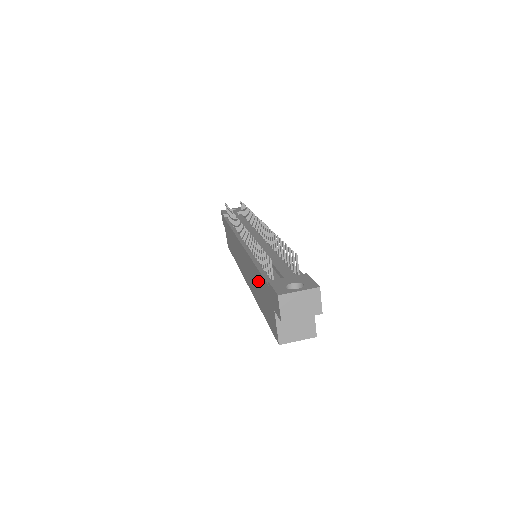
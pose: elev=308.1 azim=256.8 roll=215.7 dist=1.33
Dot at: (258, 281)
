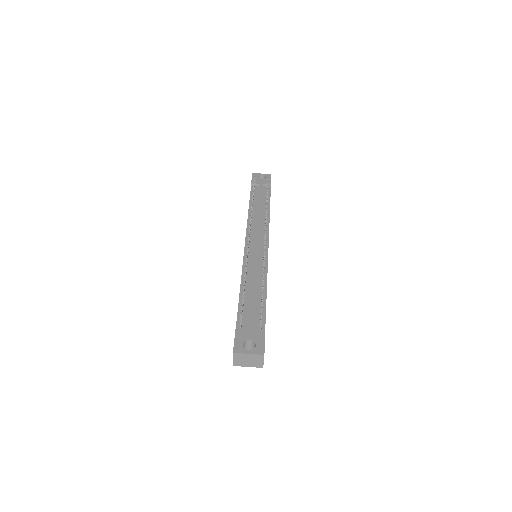
Dot at: occluded
